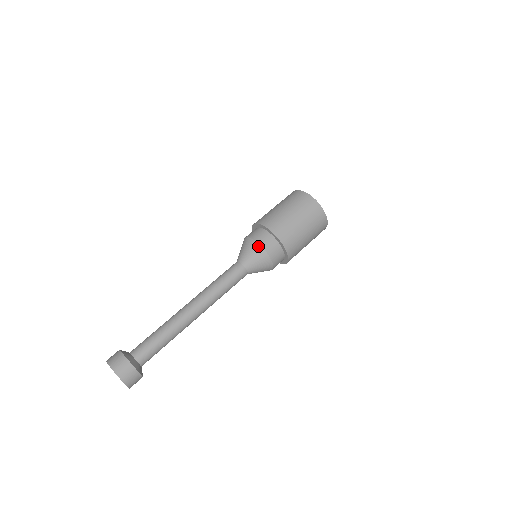
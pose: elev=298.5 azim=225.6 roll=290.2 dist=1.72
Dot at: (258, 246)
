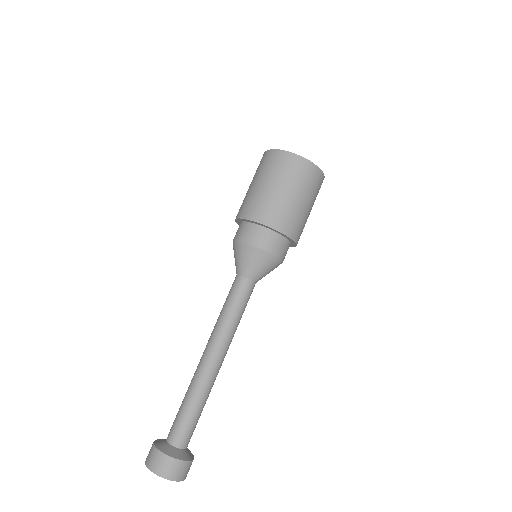
Dot at: (278, 261)
